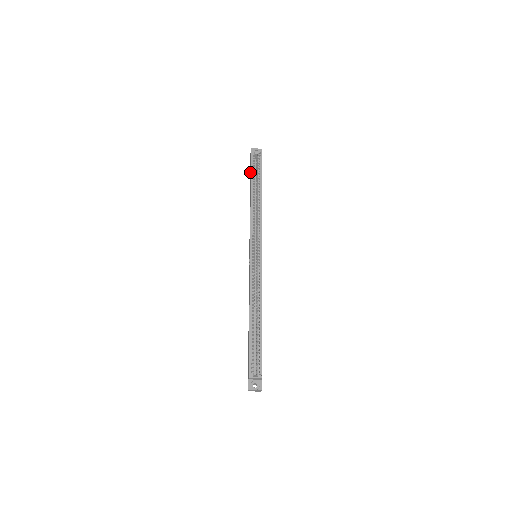
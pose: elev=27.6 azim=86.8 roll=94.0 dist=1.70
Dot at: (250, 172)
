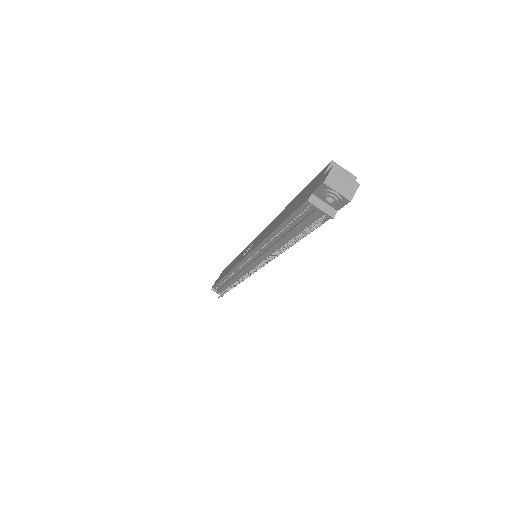
Dot at: (220, 276)
